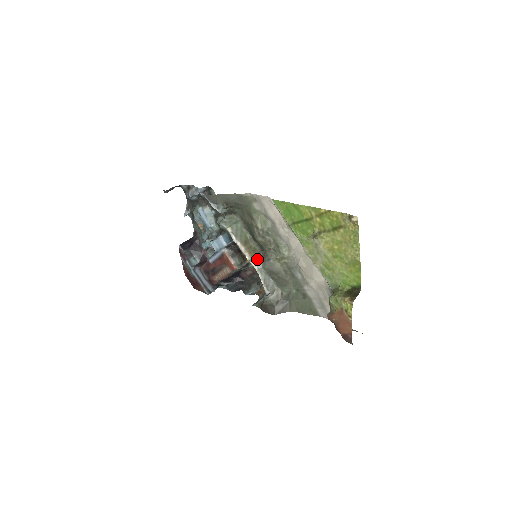
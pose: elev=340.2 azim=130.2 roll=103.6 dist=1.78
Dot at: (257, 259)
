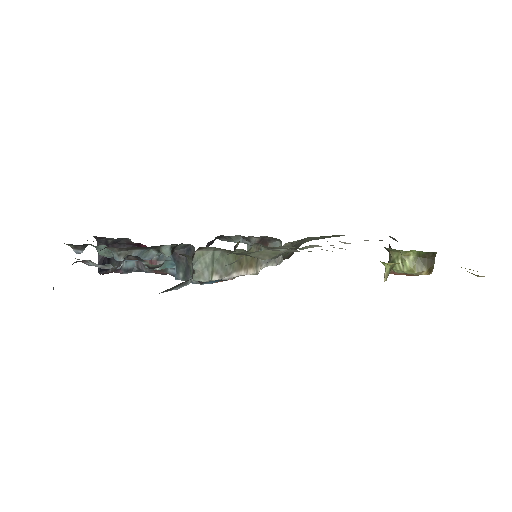
Dot at: (260, 259)
